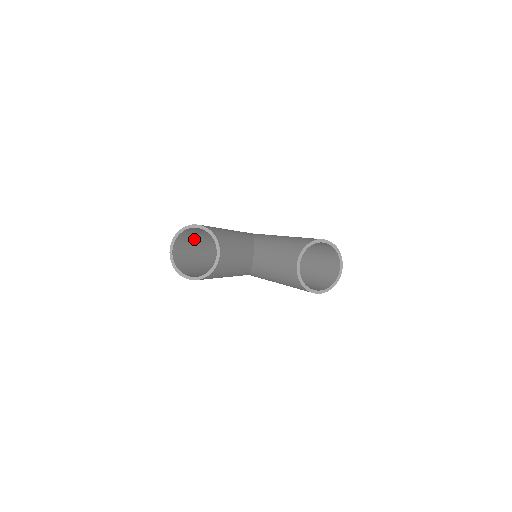
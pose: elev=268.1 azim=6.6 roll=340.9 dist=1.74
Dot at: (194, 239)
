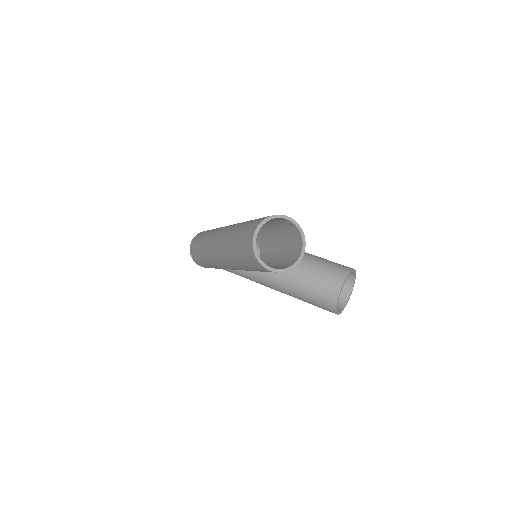
Dot at: occluded
